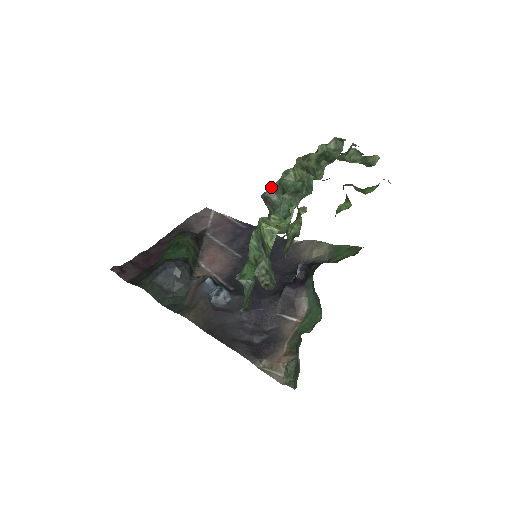
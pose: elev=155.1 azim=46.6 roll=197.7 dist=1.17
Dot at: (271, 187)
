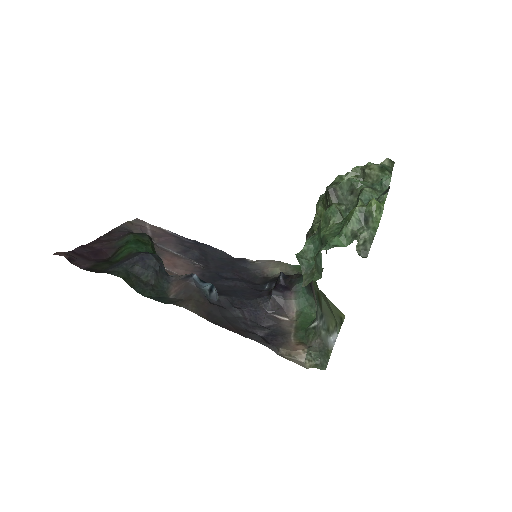
Dot at: (333, 184)
